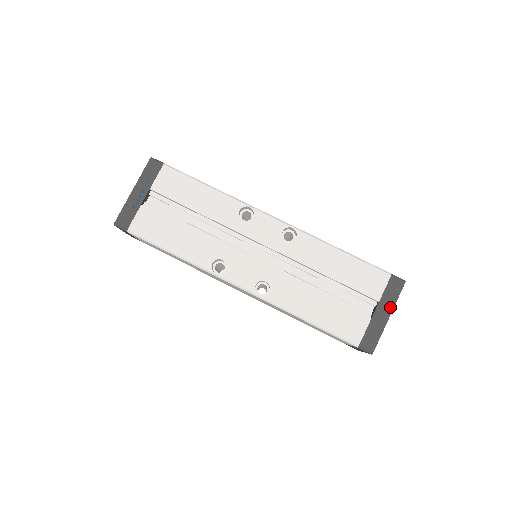
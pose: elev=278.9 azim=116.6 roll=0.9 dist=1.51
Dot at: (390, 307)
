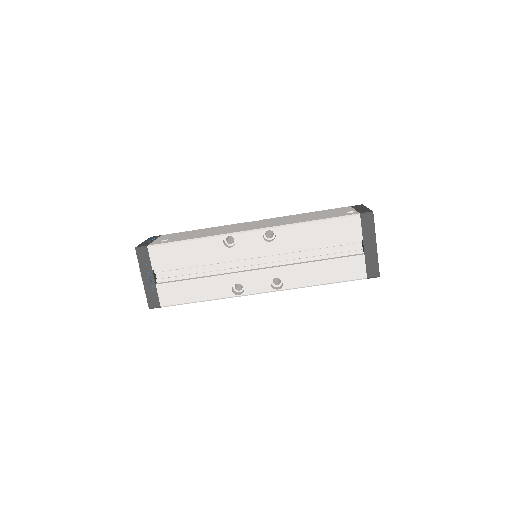
Dot at: (373, 238)
